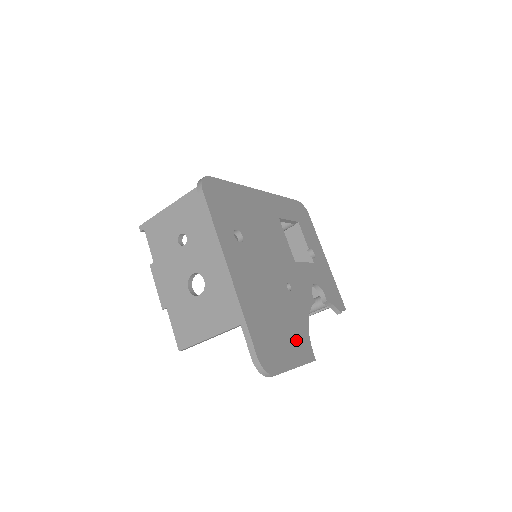
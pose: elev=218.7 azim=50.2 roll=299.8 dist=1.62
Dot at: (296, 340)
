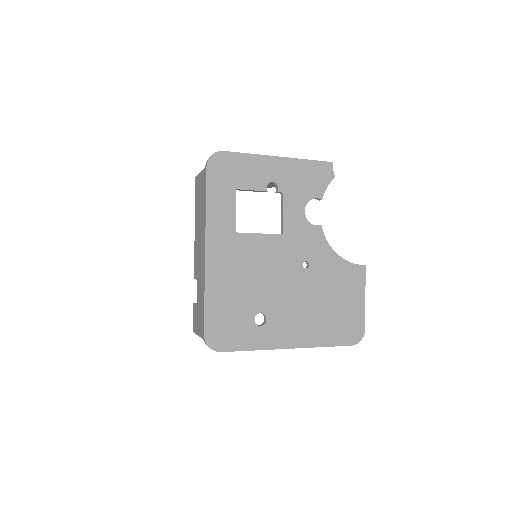
Dot at: (347, 285)
